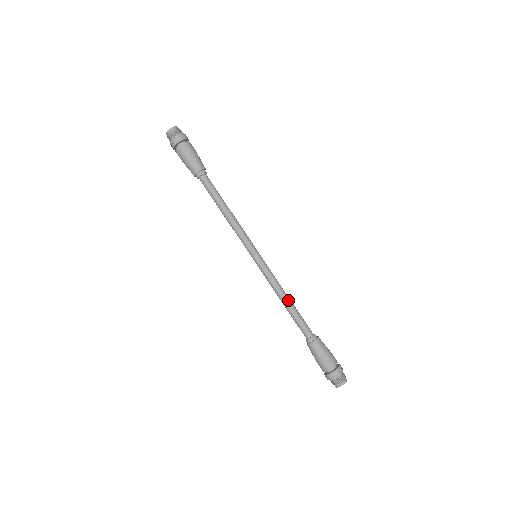
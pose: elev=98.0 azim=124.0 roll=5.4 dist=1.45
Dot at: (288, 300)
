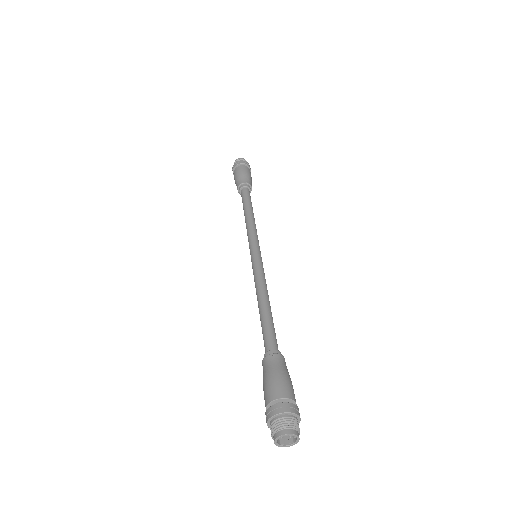
Dot at: (267, 301)
